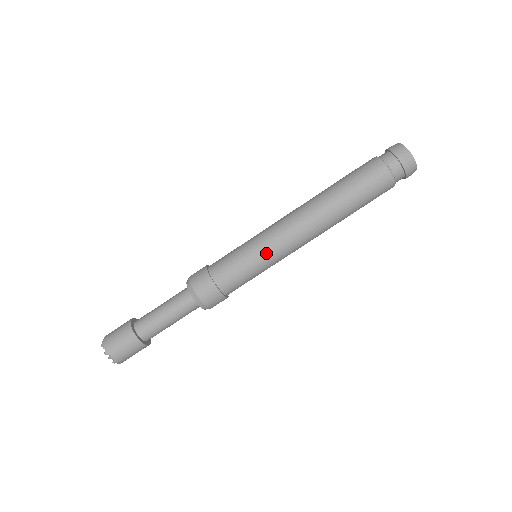
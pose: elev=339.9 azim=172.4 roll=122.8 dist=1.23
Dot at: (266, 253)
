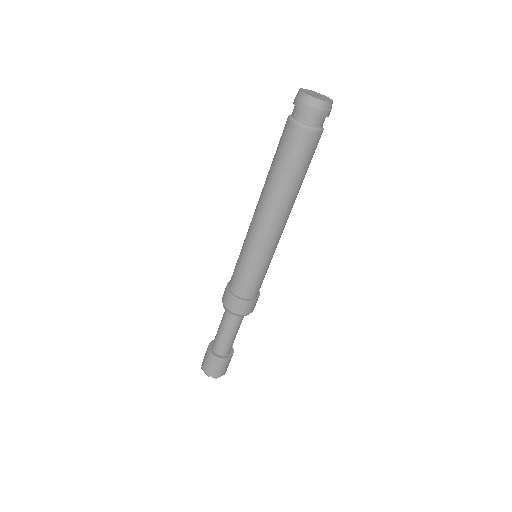
Dot at: (246, 248)
